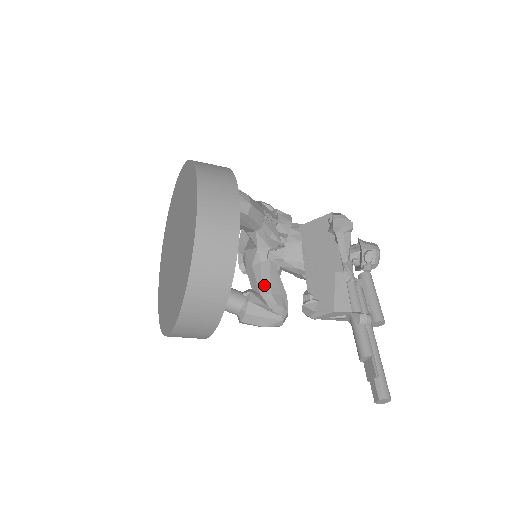
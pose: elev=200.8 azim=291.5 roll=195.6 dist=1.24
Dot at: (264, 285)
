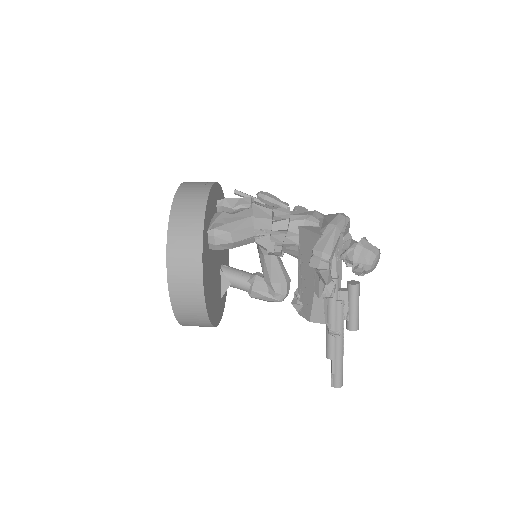
Dot at: (266, 275)
